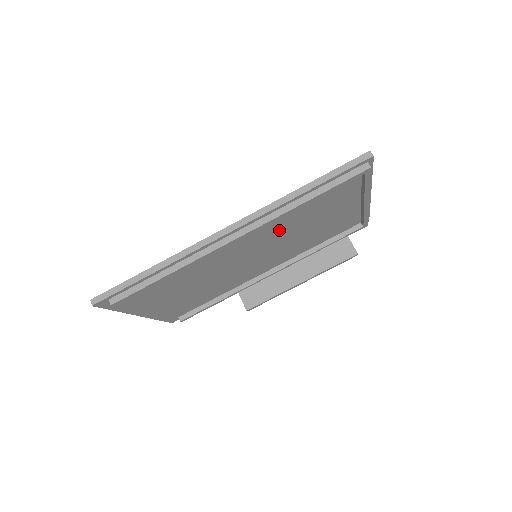
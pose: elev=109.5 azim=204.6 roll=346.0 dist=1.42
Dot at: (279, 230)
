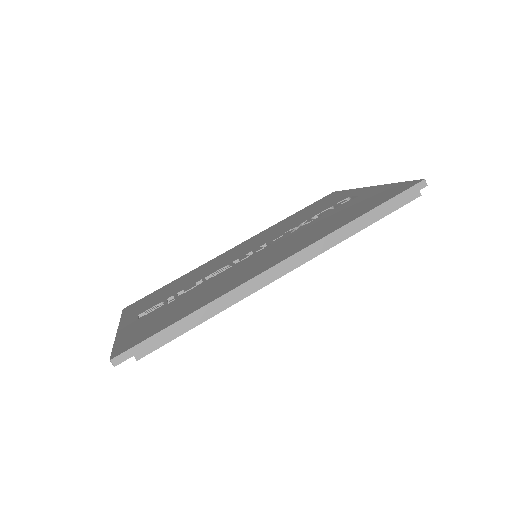
Dot at: occluded
